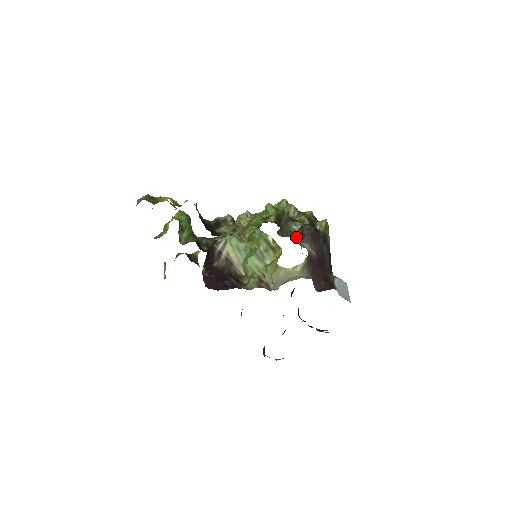
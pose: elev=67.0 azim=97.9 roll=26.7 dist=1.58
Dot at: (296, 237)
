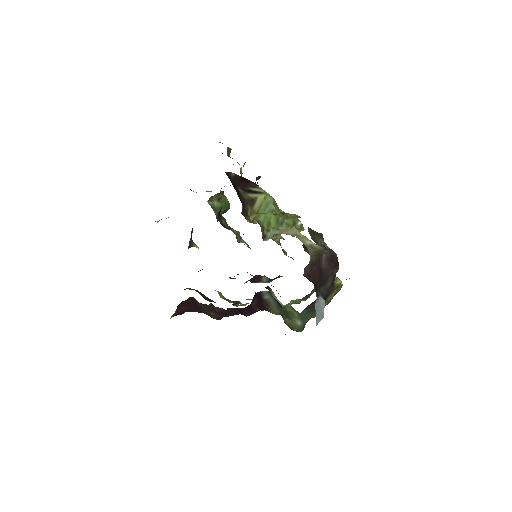
Dot at: occluded
